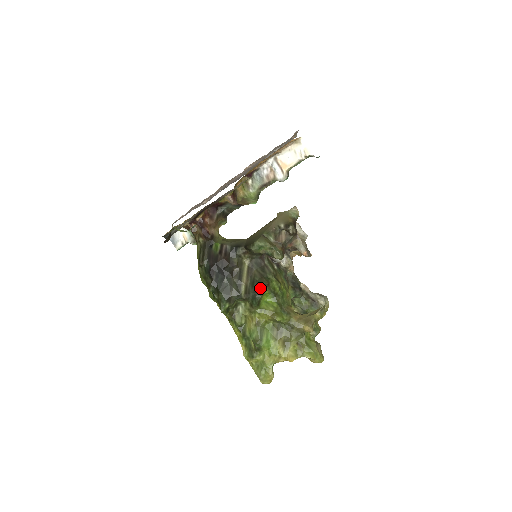
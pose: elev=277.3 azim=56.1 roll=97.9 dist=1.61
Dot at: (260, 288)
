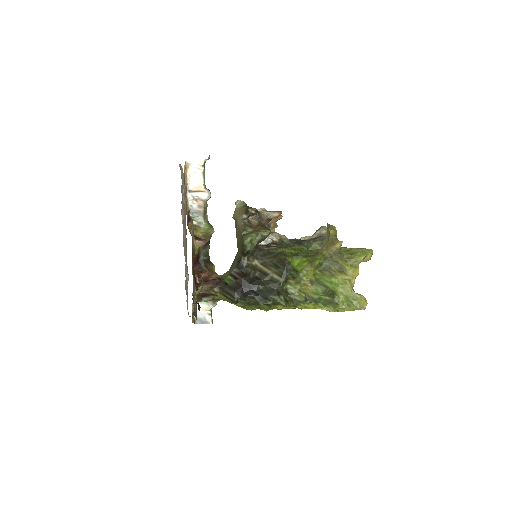
Dot at: (284, 262)
